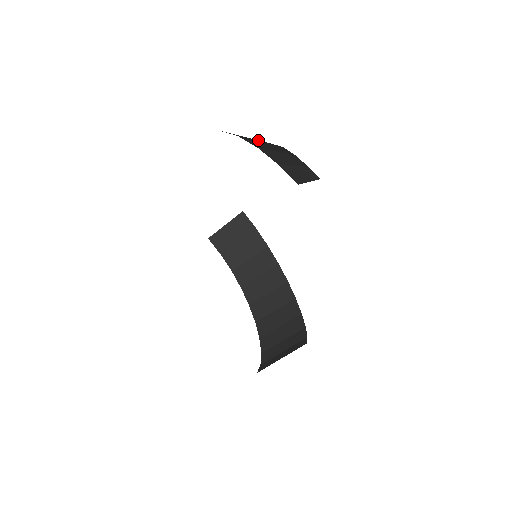
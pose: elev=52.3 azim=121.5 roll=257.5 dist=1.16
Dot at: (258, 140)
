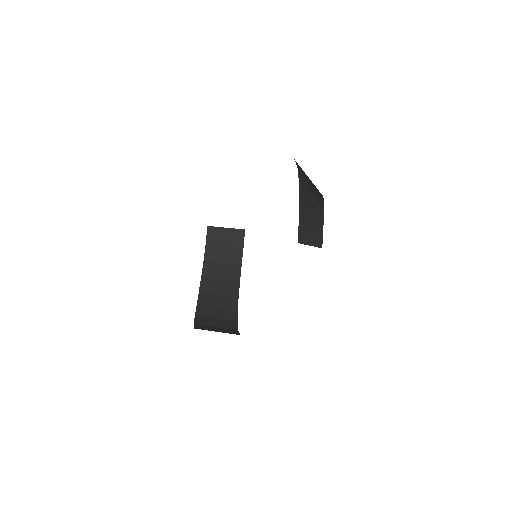
Dot at: (317, 193)
